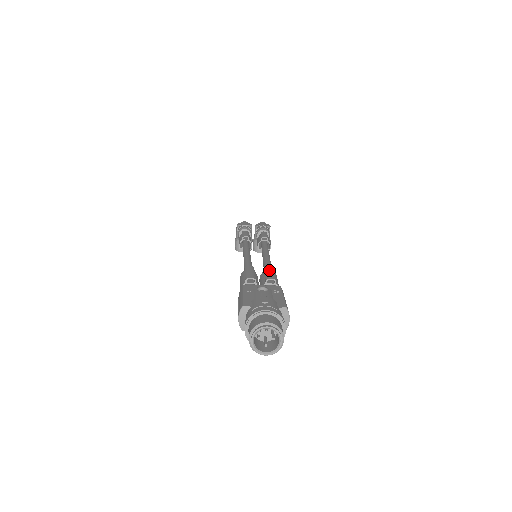
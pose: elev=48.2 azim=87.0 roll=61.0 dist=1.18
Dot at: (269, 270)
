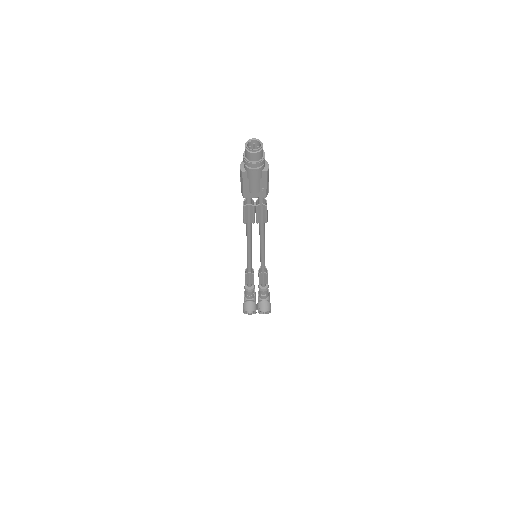
Dot at: occluded
